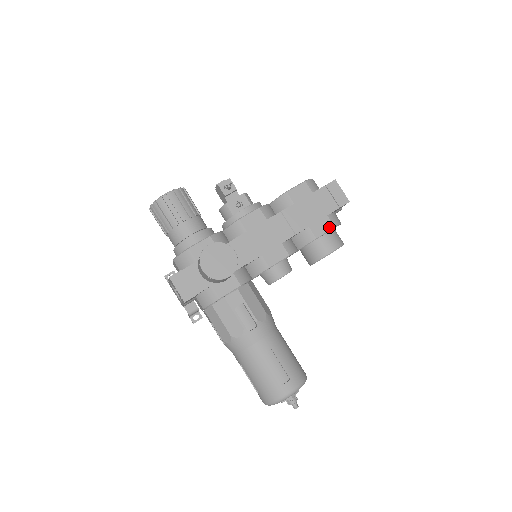
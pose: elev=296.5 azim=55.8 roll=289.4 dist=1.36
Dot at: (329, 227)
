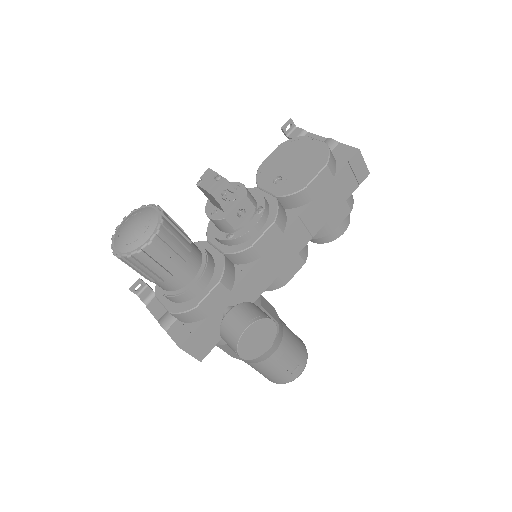
Dot at: (346, 214)
